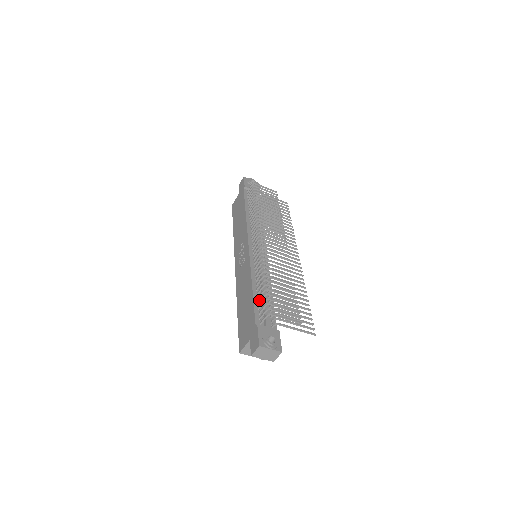
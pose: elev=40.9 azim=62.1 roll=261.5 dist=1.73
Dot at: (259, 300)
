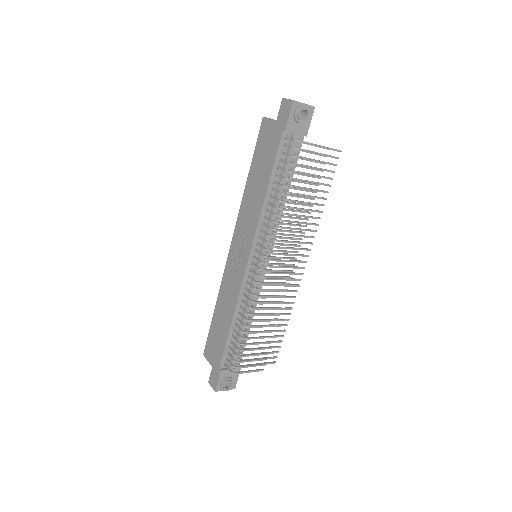
Dot at: (232, 343)
